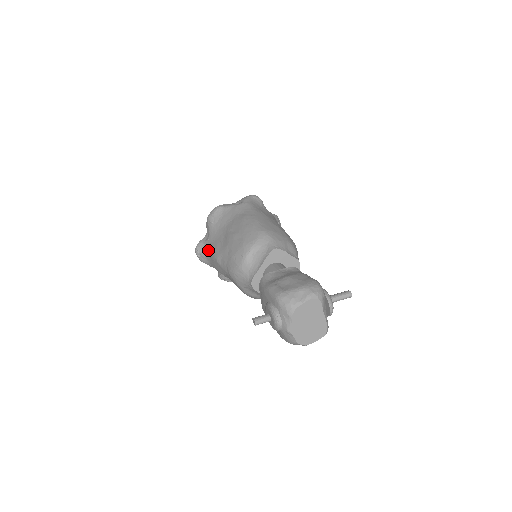
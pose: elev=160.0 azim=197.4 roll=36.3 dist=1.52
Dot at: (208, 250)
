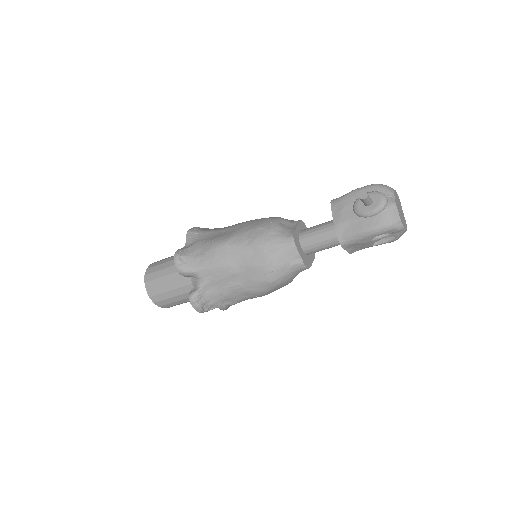
Dot at: (198, 250)
